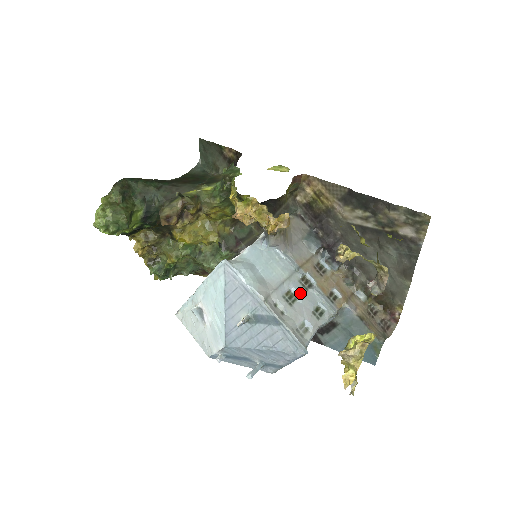
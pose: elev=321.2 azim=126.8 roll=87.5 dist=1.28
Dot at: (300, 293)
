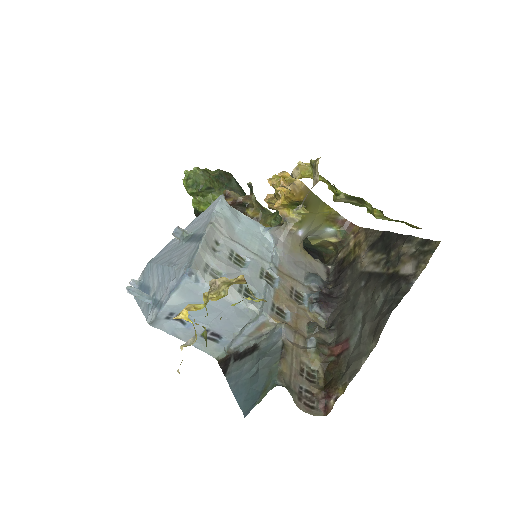
Dot at: (250, 268)
